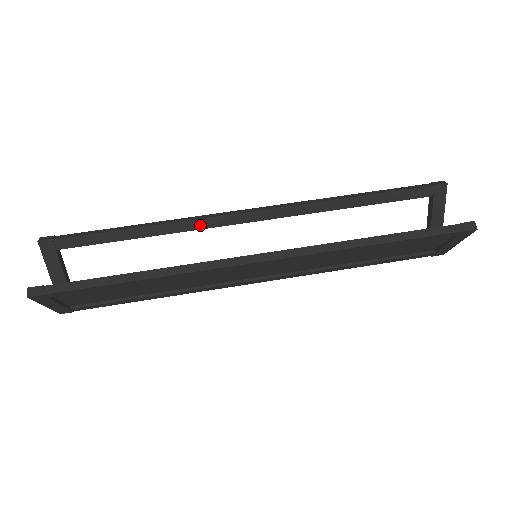
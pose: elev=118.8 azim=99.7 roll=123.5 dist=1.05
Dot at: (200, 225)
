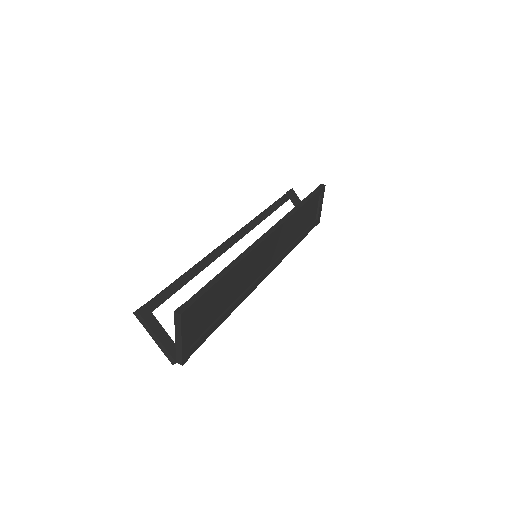
Dot at: (217, 254)
